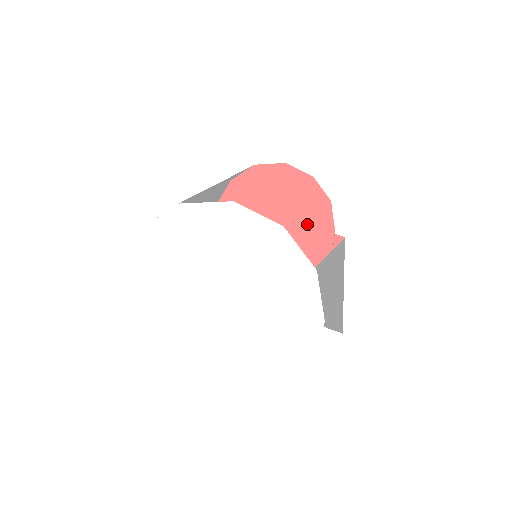
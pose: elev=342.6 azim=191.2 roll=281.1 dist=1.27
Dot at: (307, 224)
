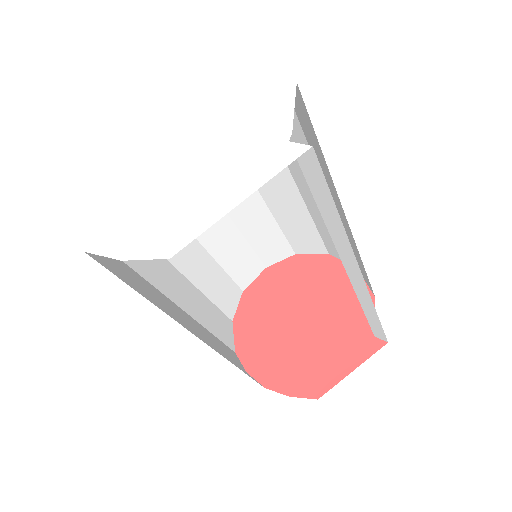
Dot at: (341, 321)
